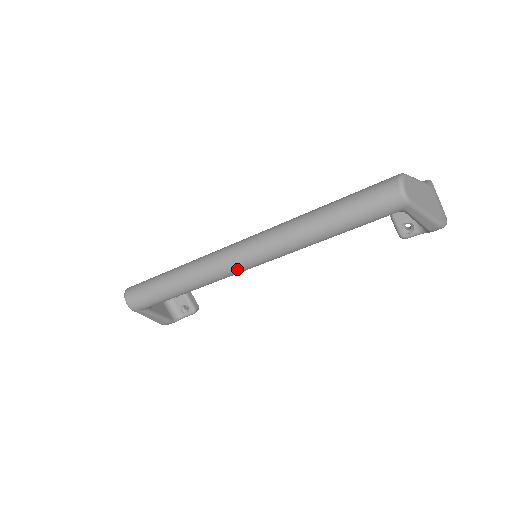
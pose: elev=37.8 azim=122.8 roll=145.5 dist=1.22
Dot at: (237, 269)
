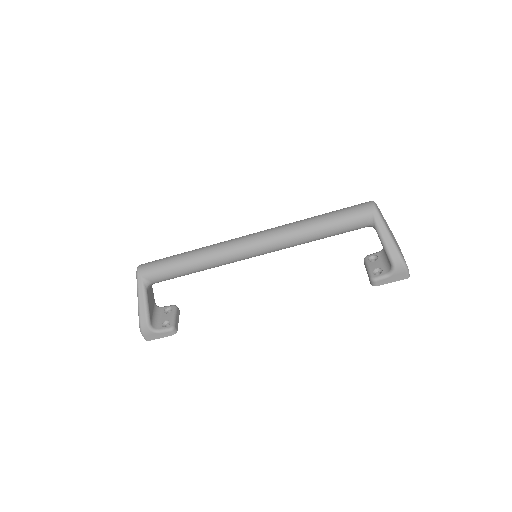
Dot at: (240, 245)
